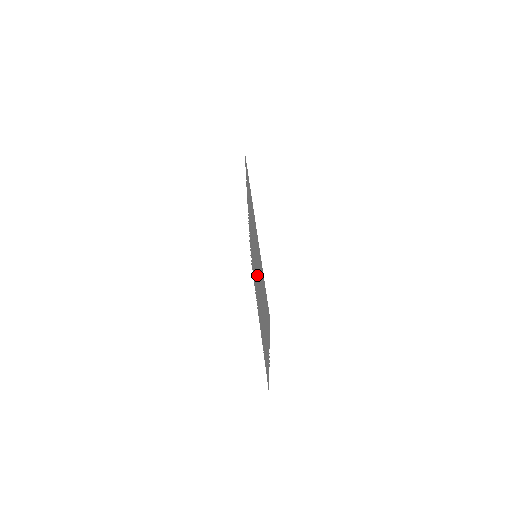
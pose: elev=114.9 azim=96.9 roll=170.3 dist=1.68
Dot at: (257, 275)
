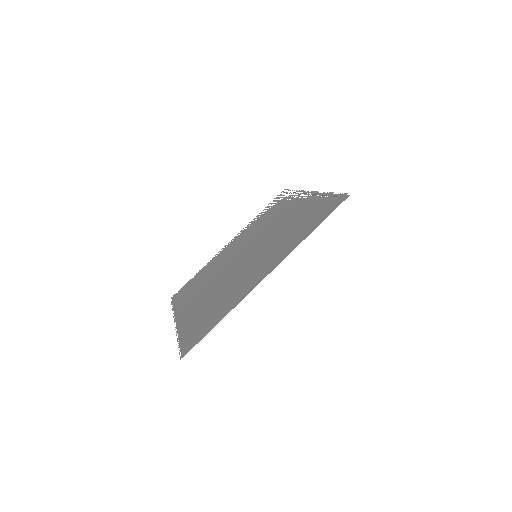
Dot at: (243, 259)
